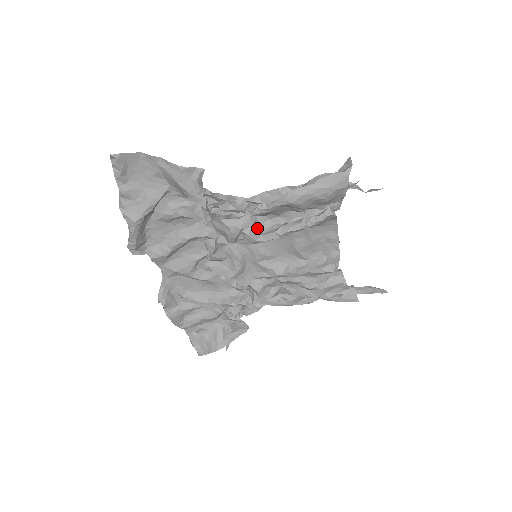
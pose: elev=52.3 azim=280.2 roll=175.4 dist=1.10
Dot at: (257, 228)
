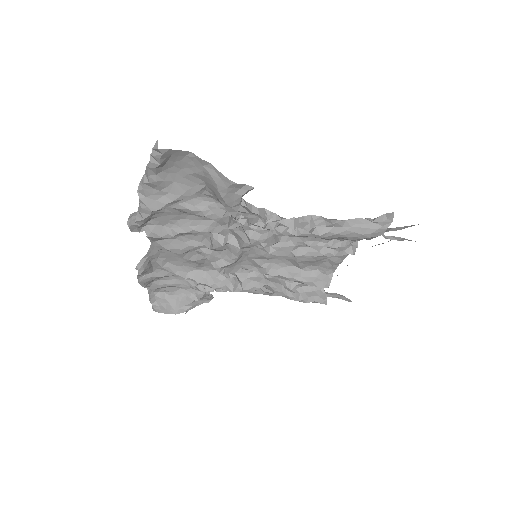
Dot at: (275, 242)
